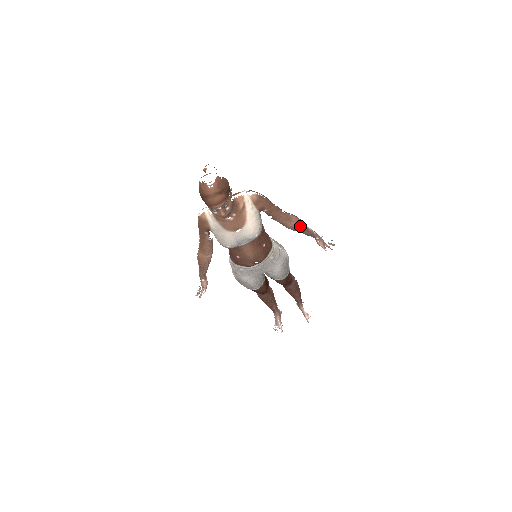
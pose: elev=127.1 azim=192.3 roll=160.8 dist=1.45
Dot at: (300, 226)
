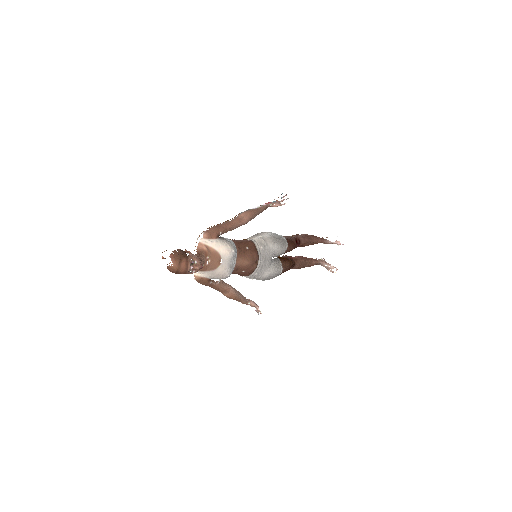
Dot at: (251, 214)
